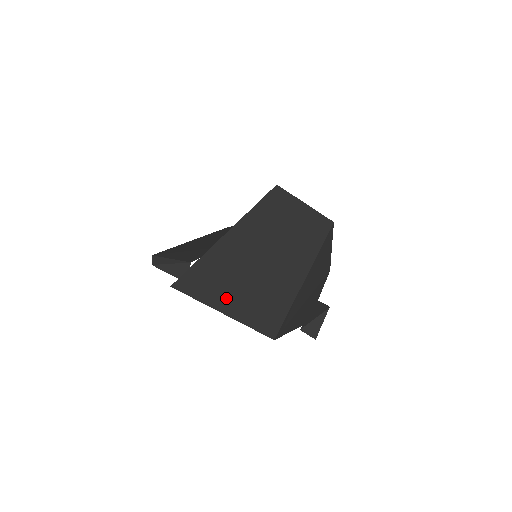
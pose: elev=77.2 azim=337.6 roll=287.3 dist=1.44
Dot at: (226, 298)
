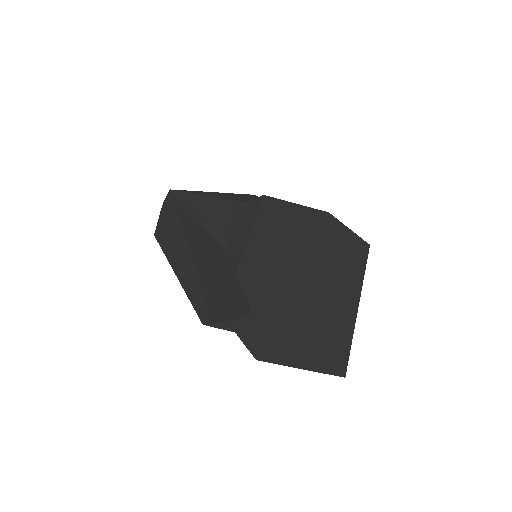
Dot at: (306, 354)
